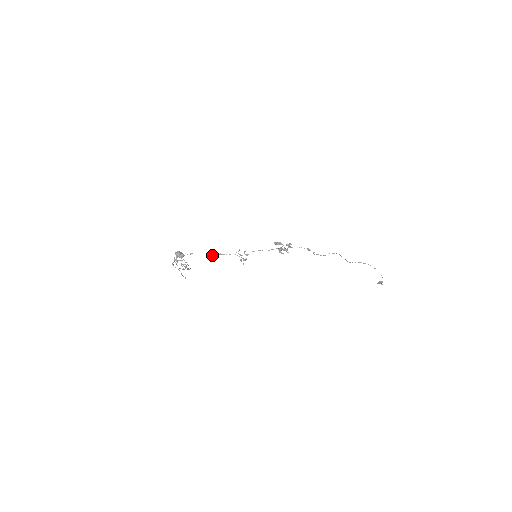
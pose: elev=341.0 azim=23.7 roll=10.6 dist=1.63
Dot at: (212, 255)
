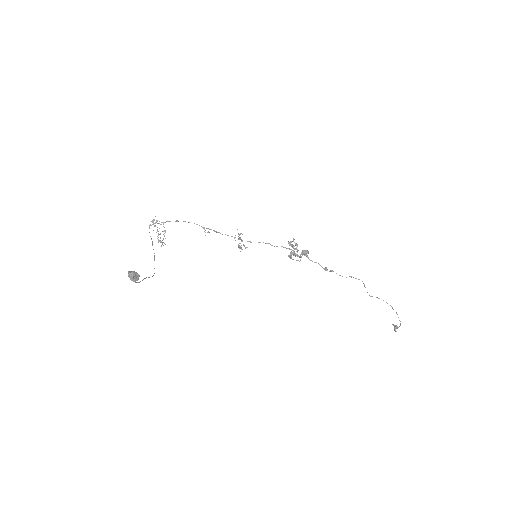
Dot at: (204, 229)
